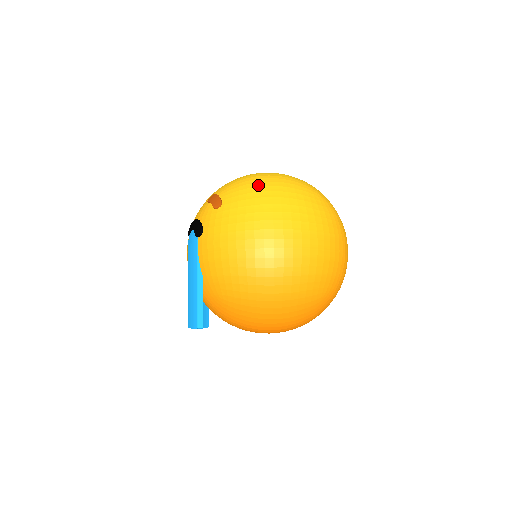
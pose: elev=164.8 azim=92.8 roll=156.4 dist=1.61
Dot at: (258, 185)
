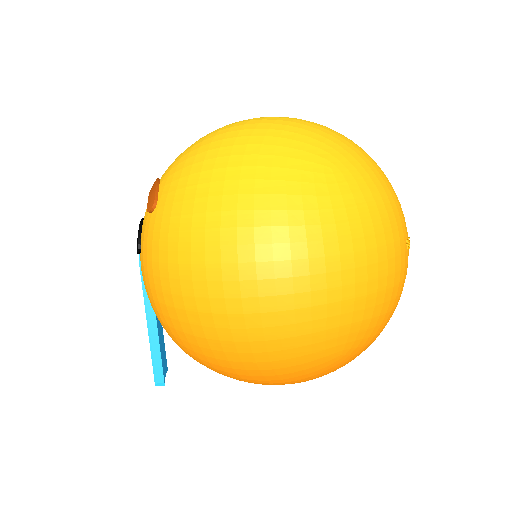
Dot at: (207, 167)
